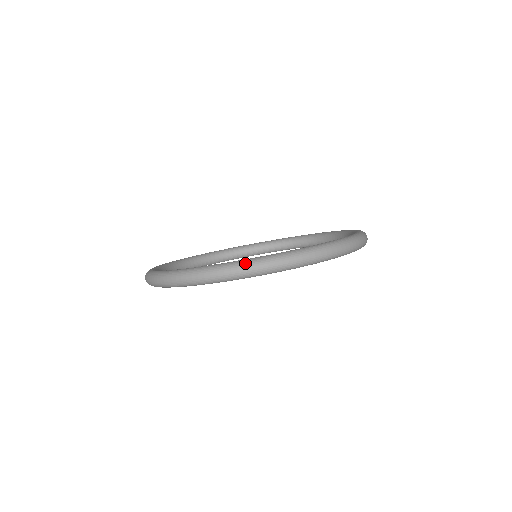
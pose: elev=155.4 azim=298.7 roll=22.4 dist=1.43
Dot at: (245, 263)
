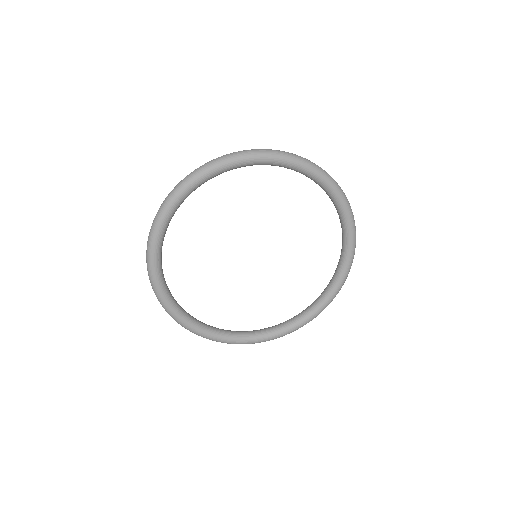
Dot at: occluded
